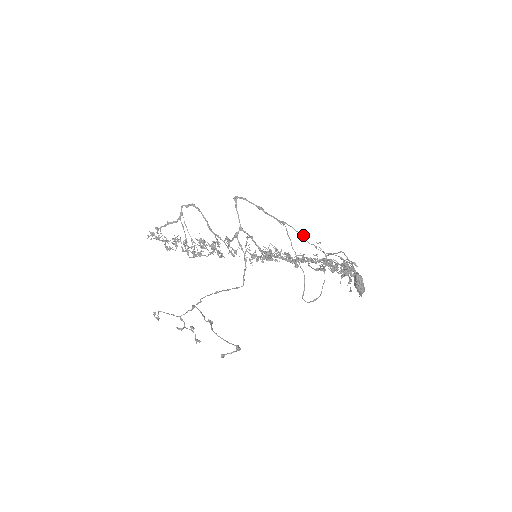
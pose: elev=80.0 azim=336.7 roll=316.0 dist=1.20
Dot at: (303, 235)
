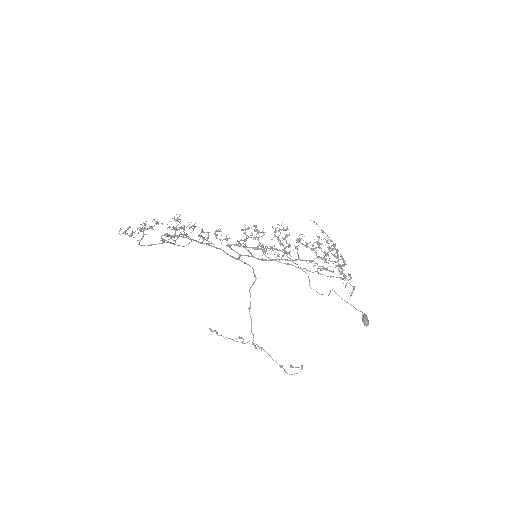
Dot at: (307, 270)
